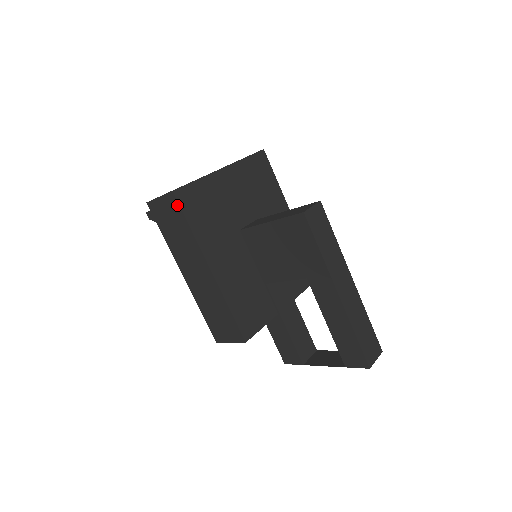
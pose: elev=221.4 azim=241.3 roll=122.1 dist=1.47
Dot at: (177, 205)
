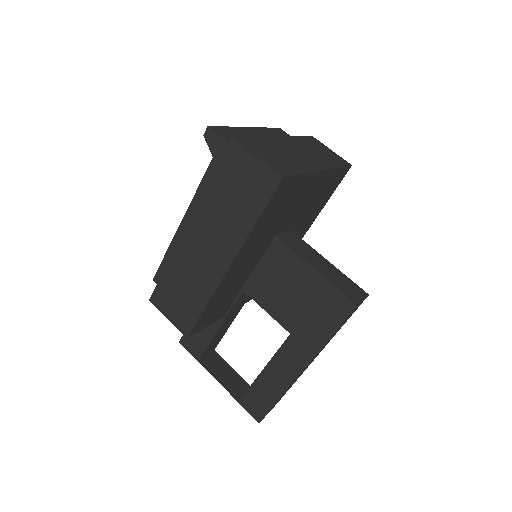
Dot at: (270, 192)
